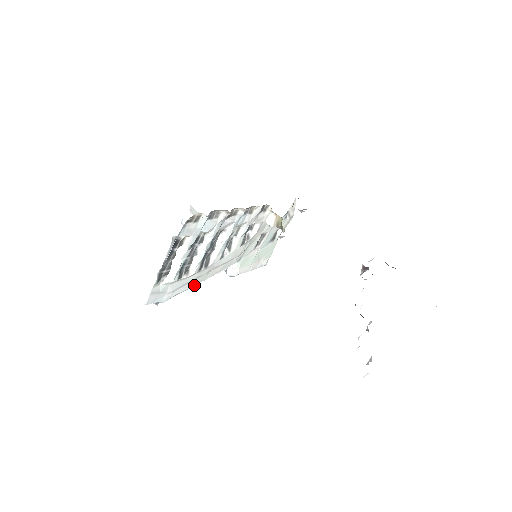
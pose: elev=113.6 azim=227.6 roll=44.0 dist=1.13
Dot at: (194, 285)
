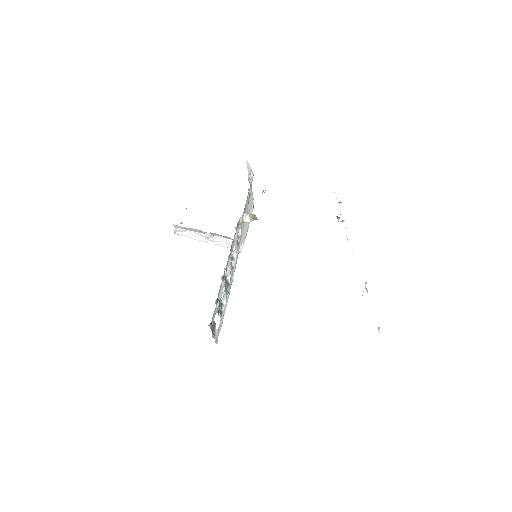
Dot at: occluded
